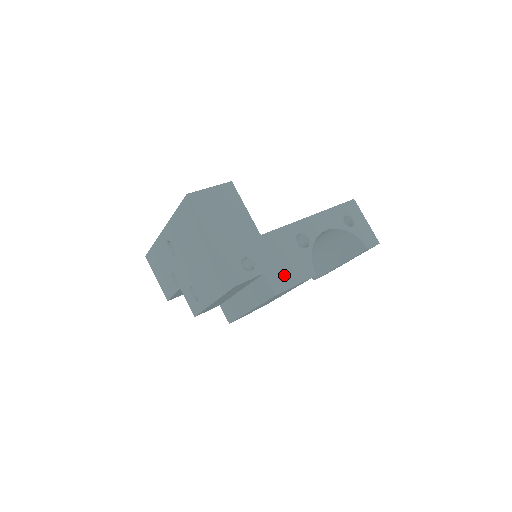
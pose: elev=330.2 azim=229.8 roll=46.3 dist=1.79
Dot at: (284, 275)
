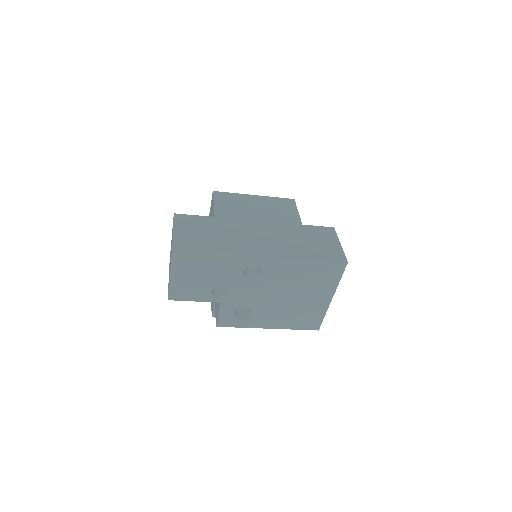
Dot at: occluded
